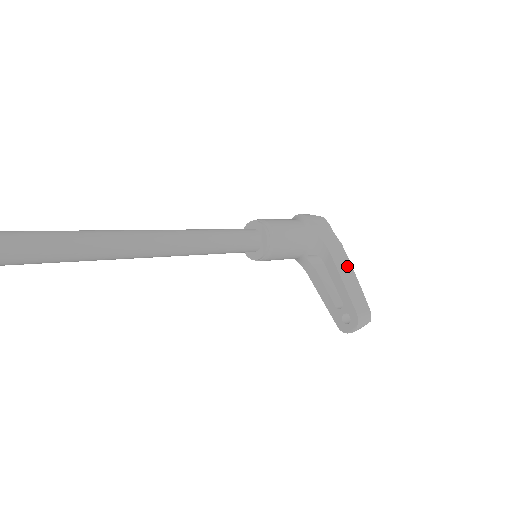
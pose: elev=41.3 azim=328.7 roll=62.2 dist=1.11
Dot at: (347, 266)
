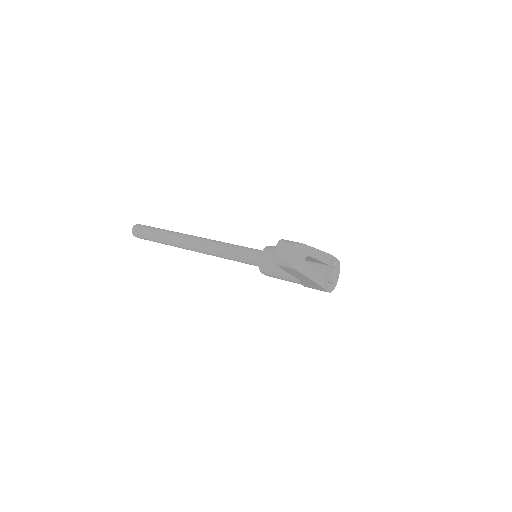
Dot at: occluded
